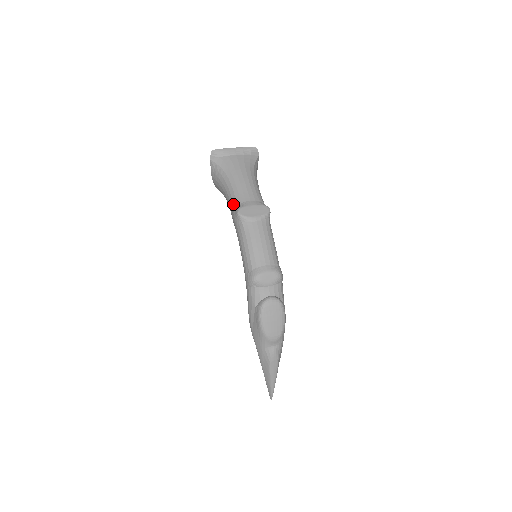
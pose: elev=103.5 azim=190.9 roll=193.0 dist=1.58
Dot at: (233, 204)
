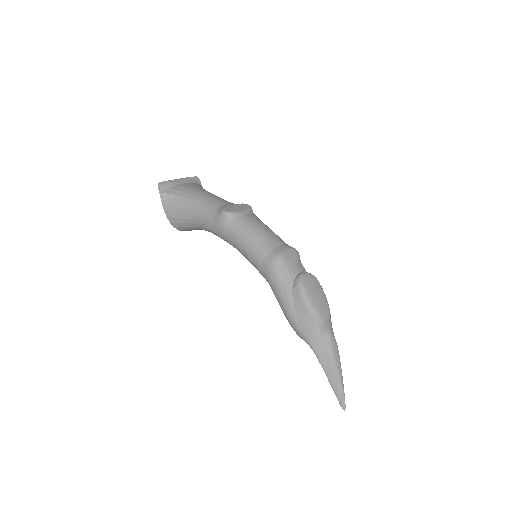
Dot at: (210, 213)
